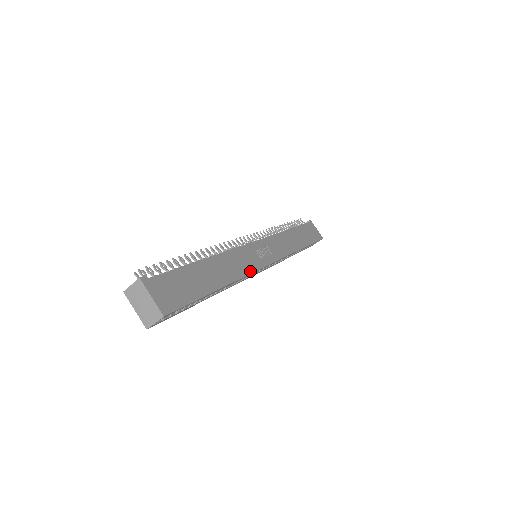
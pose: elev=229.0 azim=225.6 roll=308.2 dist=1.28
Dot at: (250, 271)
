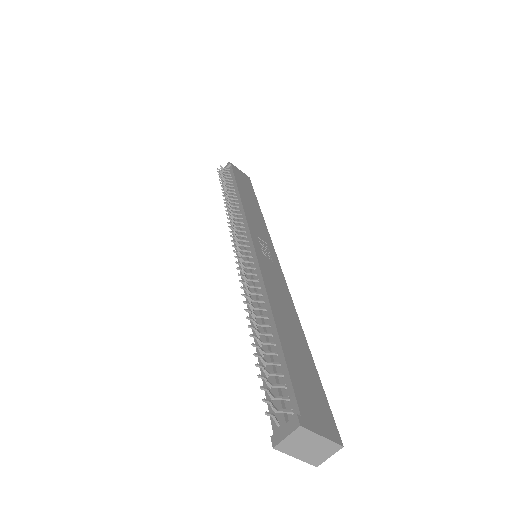
Dot at: (286, 288)
